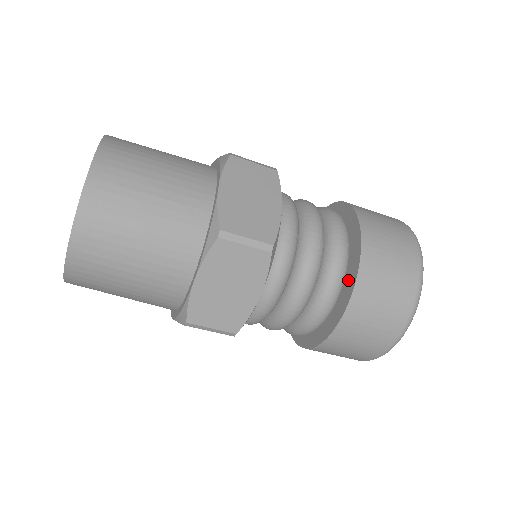
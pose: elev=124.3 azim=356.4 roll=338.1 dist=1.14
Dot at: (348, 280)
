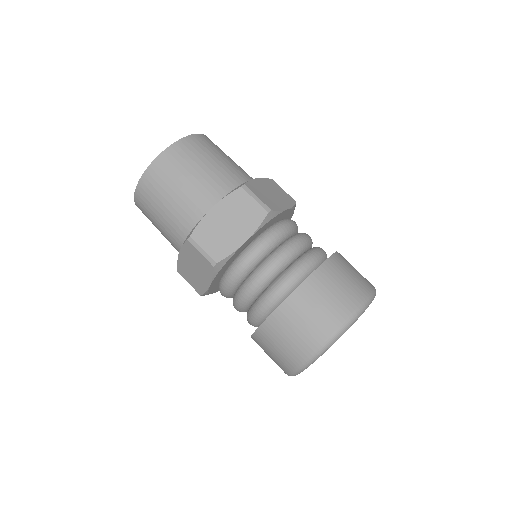
Dot at: occluded
